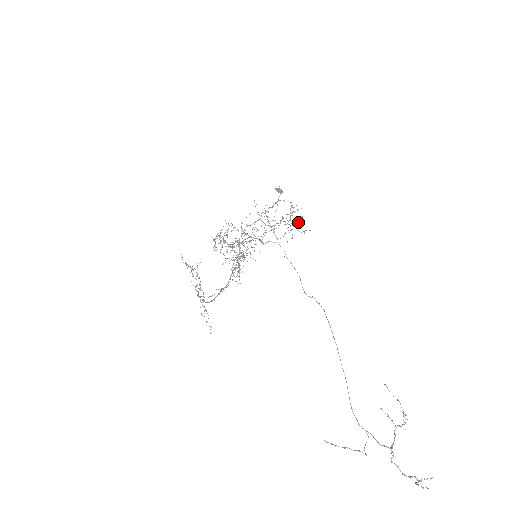
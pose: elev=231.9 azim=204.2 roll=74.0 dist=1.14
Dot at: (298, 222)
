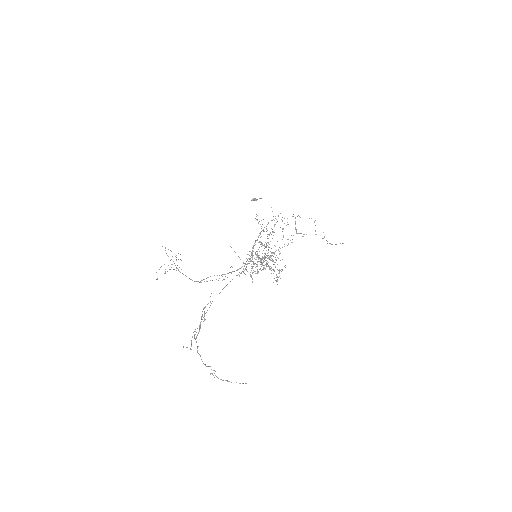
Dot at: occluded
